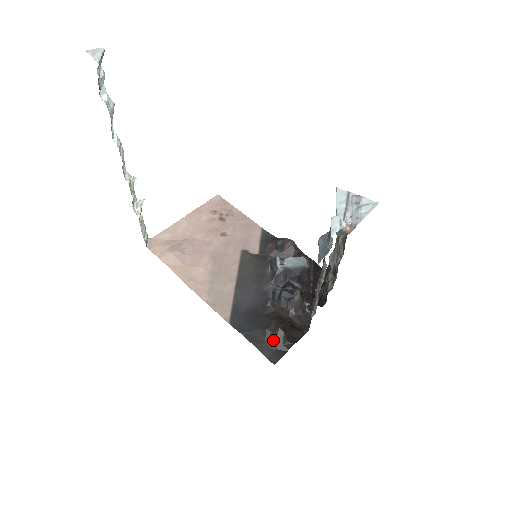
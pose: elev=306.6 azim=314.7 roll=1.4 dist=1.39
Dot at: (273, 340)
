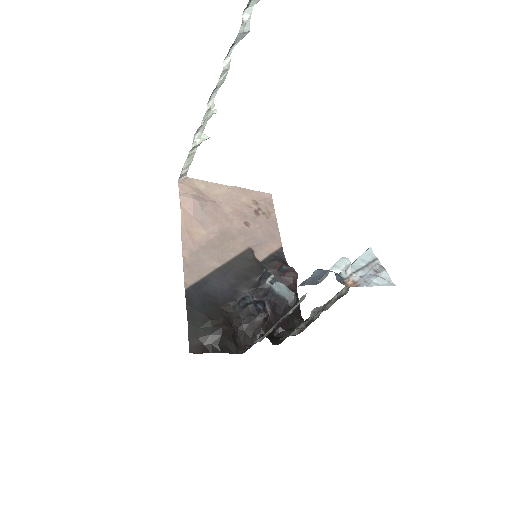
Dot at: (207, 333)
